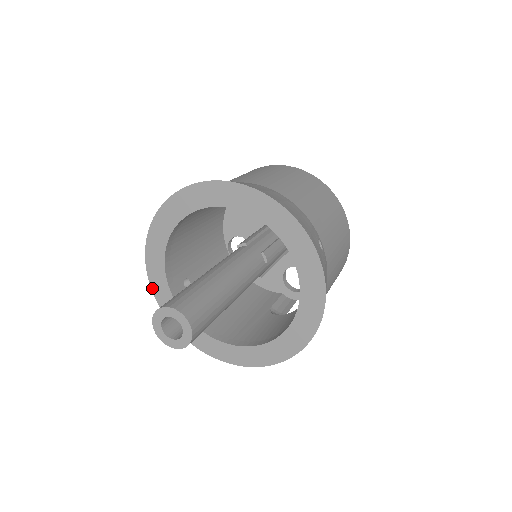
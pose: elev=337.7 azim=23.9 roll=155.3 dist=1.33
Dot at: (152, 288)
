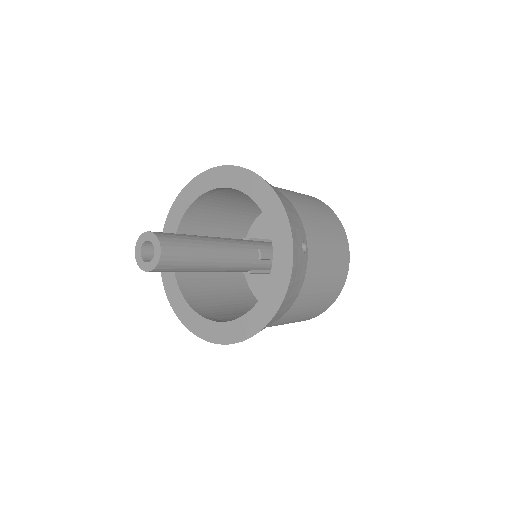
Dot at: occluded
